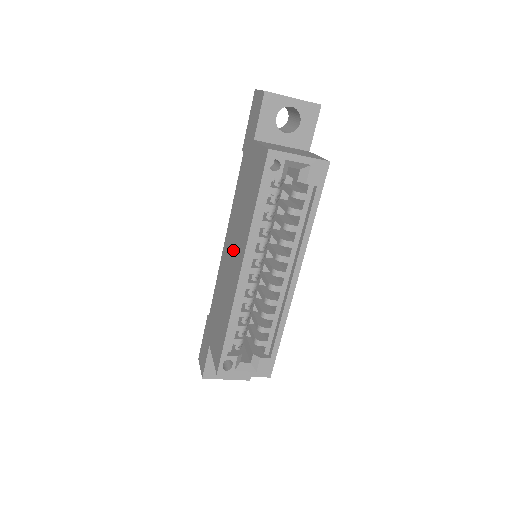
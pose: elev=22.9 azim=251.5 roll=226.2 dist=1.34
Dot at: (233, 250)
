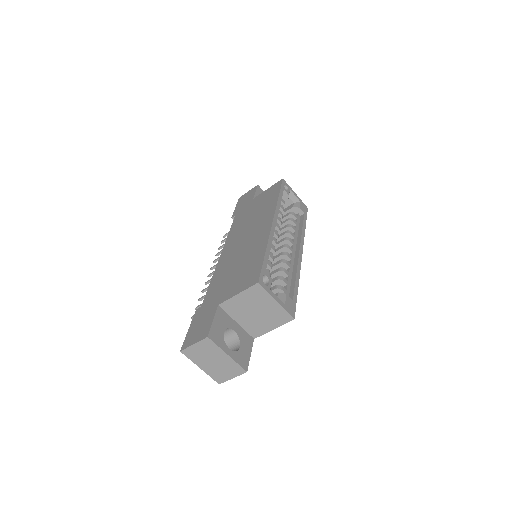
Dot at: (248, 235)
